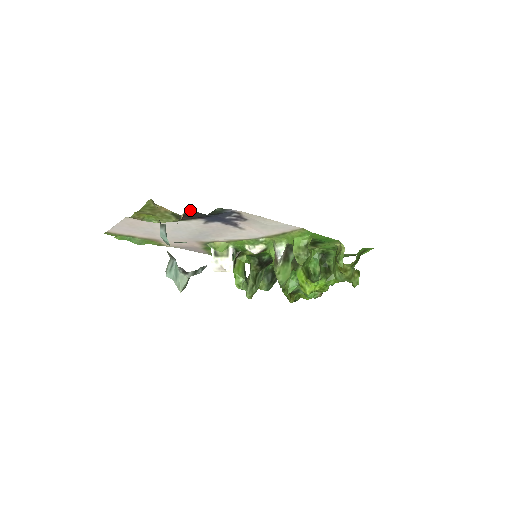
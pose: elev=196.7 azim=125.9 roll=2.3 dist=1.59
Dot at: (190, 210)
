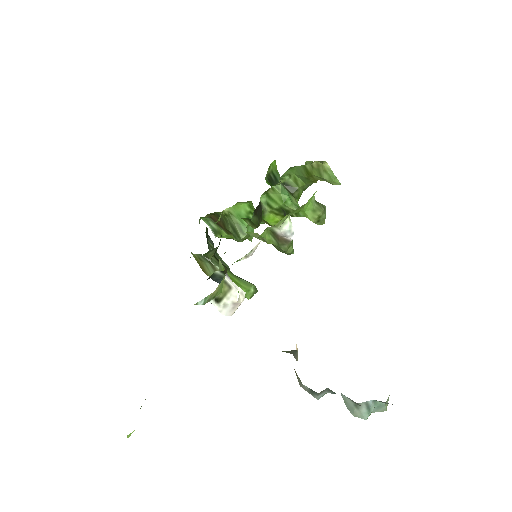
Dot at: occluded
